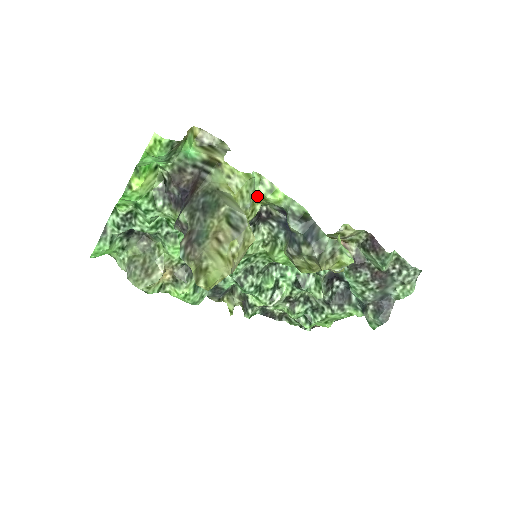
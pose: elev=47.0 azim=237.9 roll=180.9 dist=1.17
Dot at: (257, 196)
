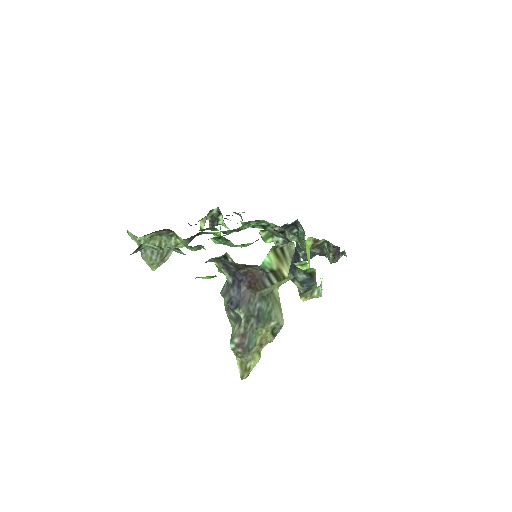
Dot at: occluded
